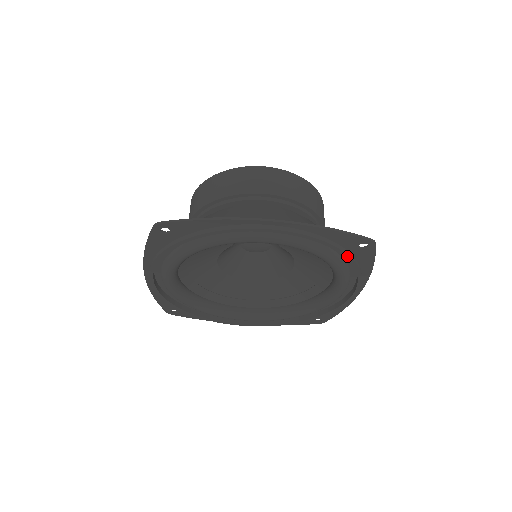
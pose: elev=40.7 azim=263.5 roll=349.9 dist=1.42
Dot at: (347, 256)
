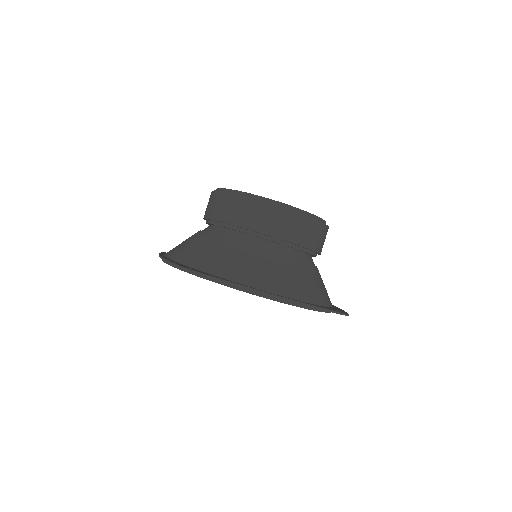
Dot at: (325, 312)
